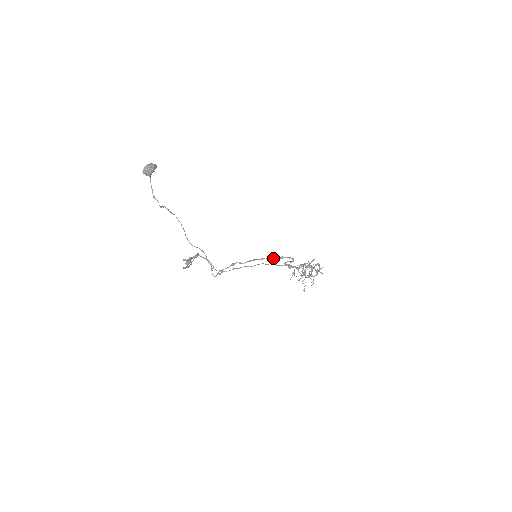
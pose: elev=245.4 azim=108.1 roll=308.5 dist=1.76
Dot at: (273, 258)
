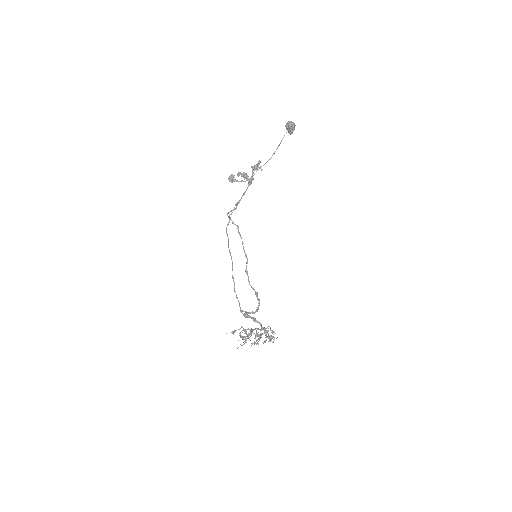
Dot at: occluded
